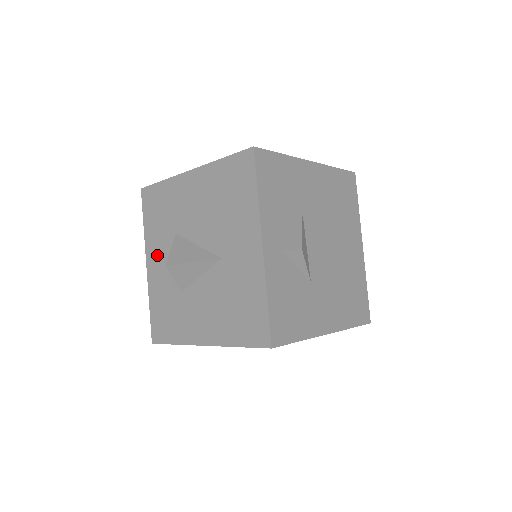
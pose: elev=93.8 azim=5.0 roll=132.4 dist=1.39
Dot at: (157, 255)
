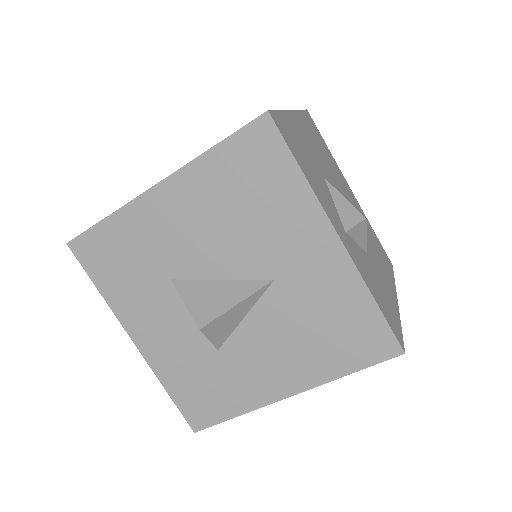
Dot at: (148, 321)
